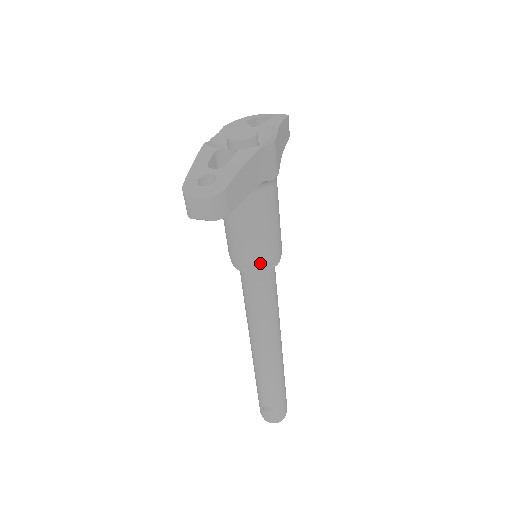
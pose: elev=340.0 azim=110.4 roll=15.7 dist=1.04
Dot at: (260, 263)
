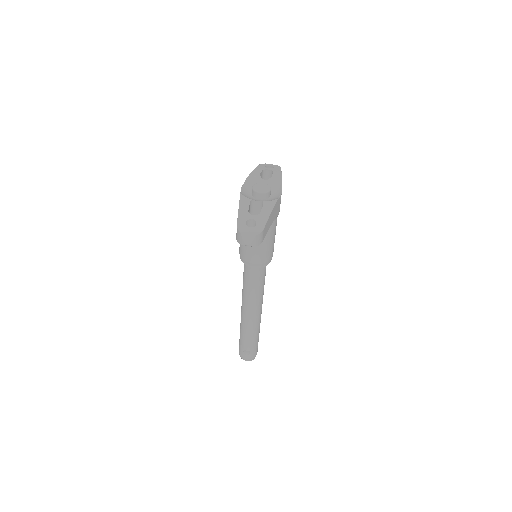
Dot at: (262, 262)
